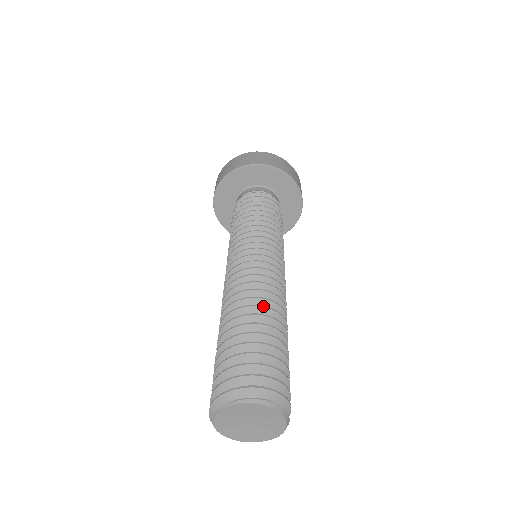
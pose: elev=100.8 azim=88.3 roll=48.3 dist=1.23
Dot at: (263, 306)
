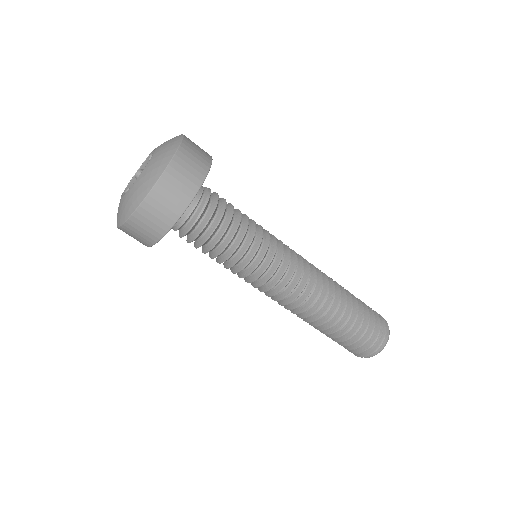
Dot at: occluded
